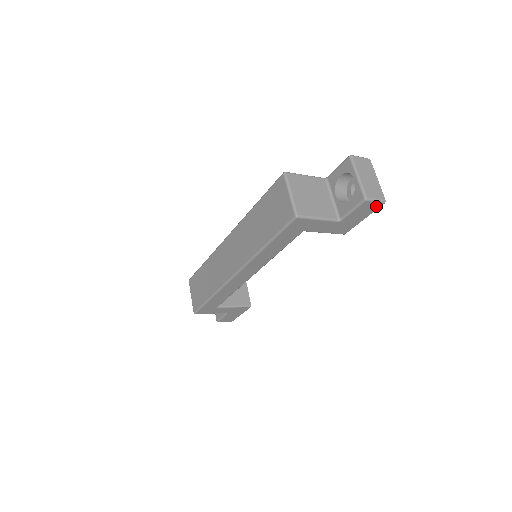
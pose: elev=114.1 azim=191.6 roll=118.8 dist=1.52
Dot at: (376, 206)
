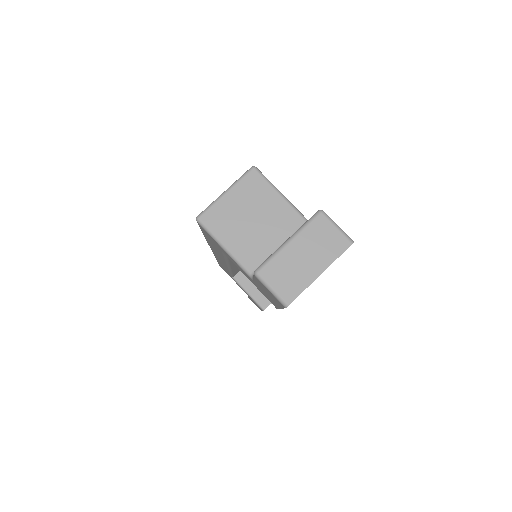
Dot at: (278, 301)
